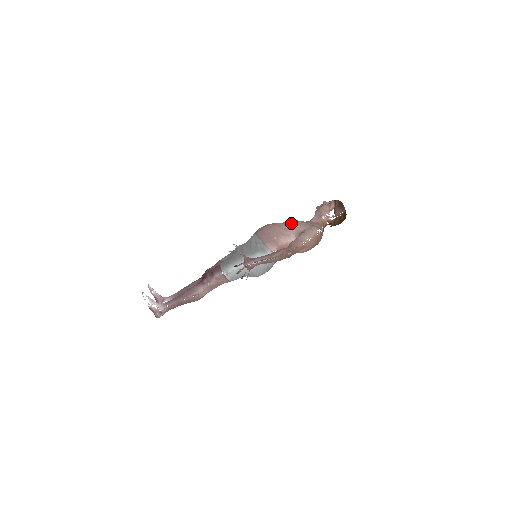
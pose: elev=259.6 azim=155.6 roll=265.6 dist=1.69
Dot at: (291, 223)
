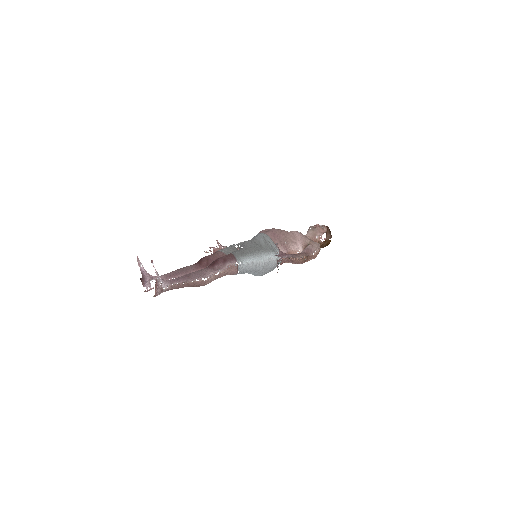
Dot at: (299, 233)
